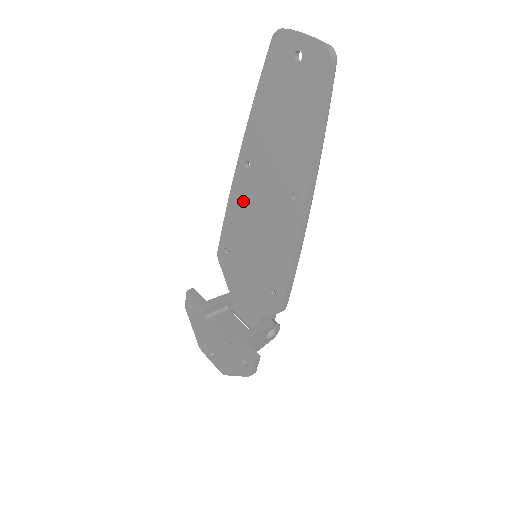
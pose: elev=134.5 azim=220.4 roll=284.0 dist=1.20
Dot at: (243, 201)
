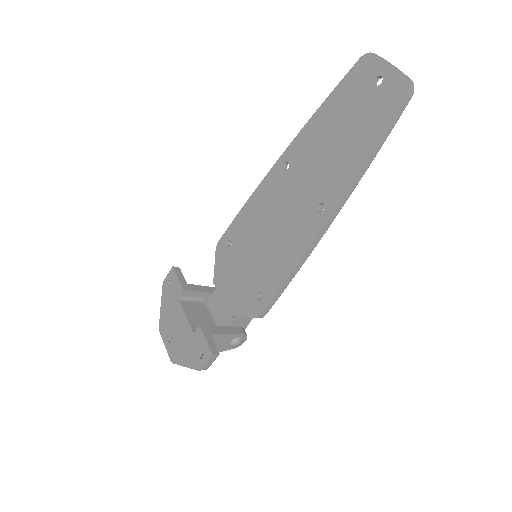
Dot at: (267, 199)
